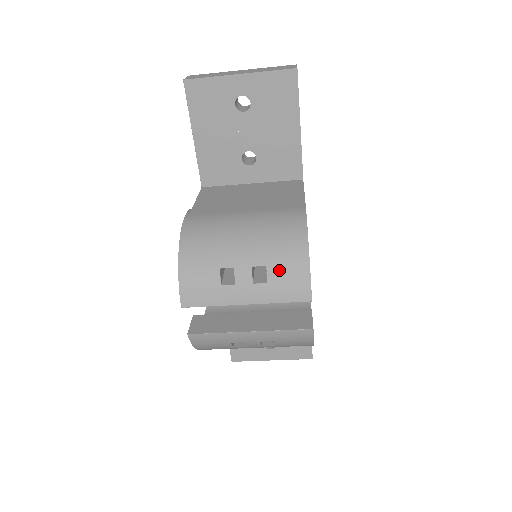
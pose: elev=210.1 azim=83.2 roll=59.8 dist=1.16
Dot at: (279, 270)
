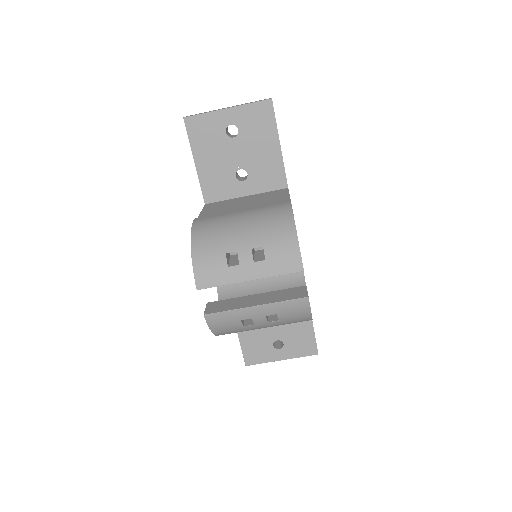
Dot at: (274, 248)
